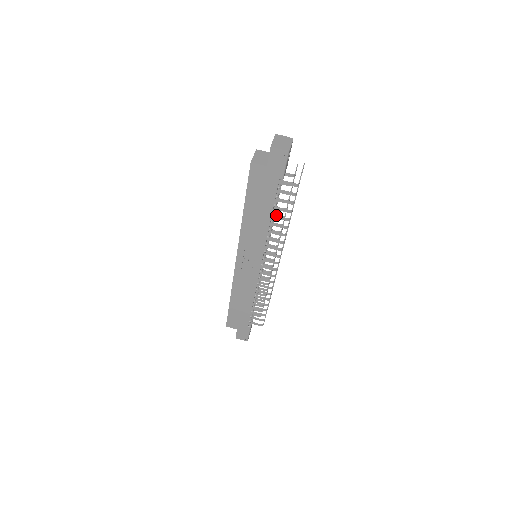
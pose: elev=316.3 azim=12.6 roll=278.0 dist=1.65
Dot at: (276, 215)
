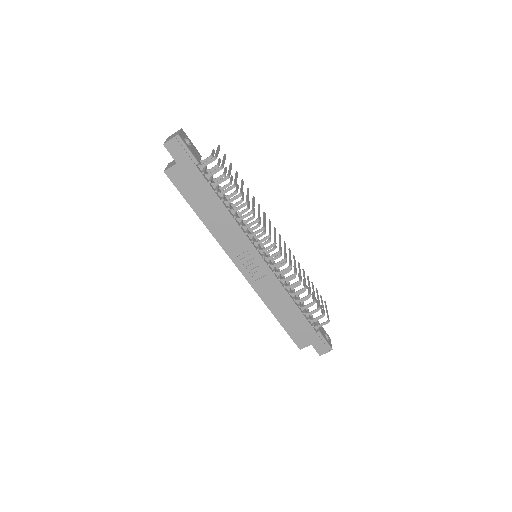
Dot at: occluded
